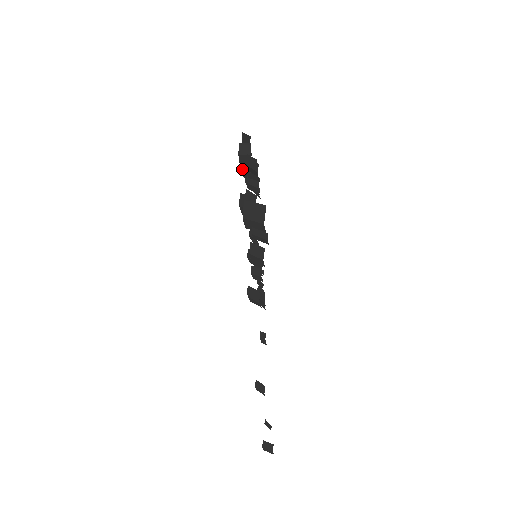
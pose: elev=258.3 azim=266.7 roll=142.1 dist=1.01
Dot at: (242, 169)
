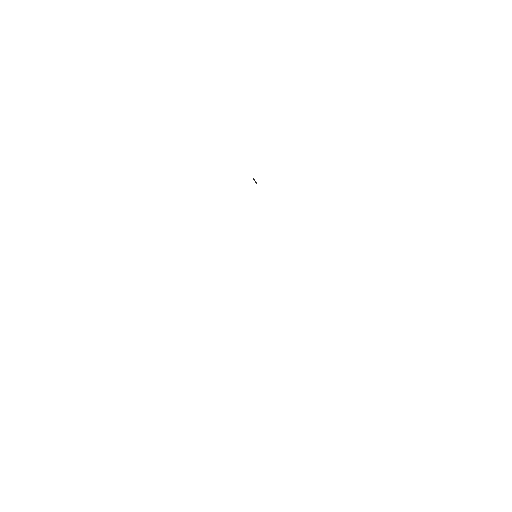
Dot at: occluded
